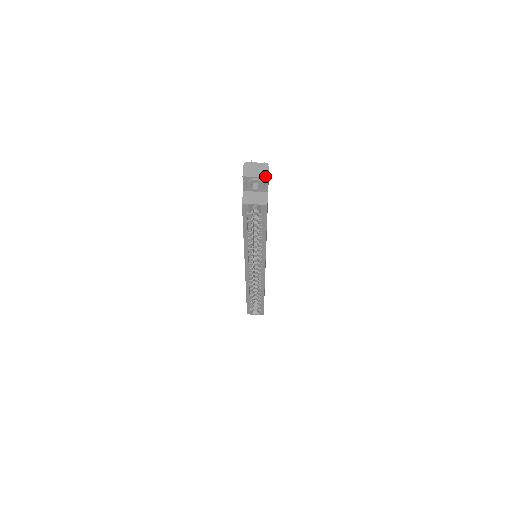
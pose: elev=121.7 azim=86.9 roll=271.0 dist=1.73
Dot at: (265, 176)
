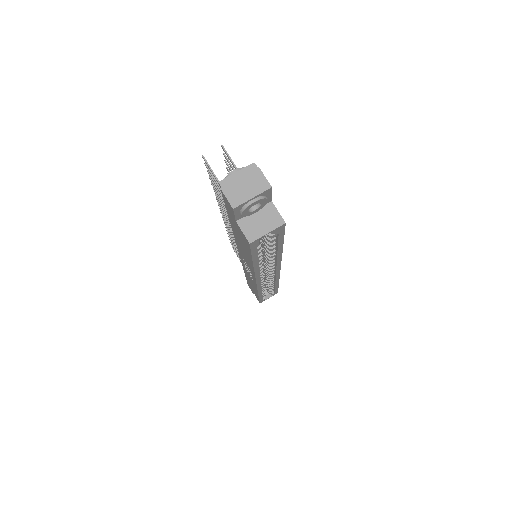
Dot at: (265, 188)
